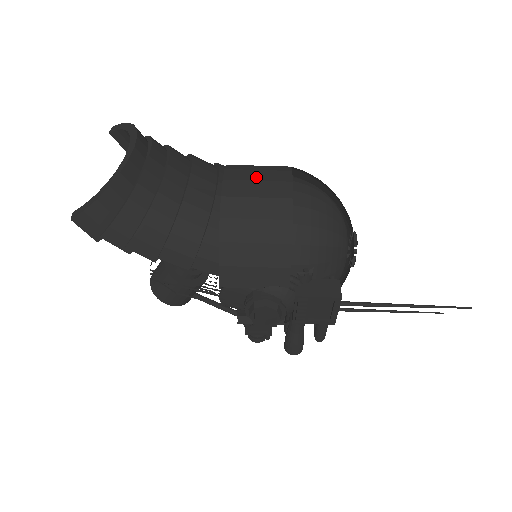
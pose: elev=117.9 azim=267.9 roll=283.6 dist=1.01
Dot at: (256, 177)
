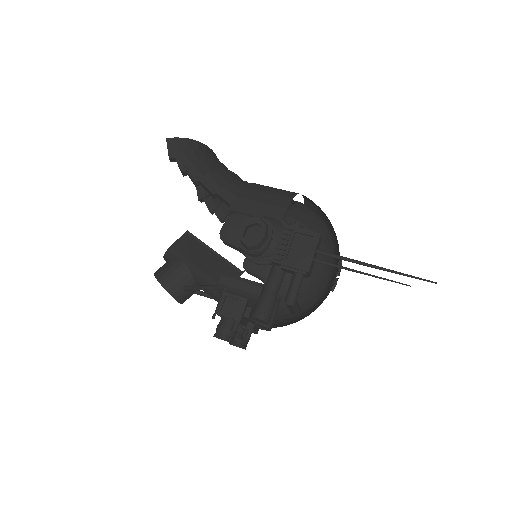
Dot at: occluded
